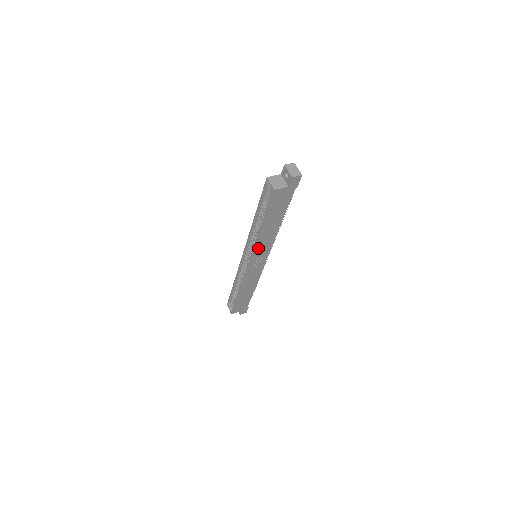
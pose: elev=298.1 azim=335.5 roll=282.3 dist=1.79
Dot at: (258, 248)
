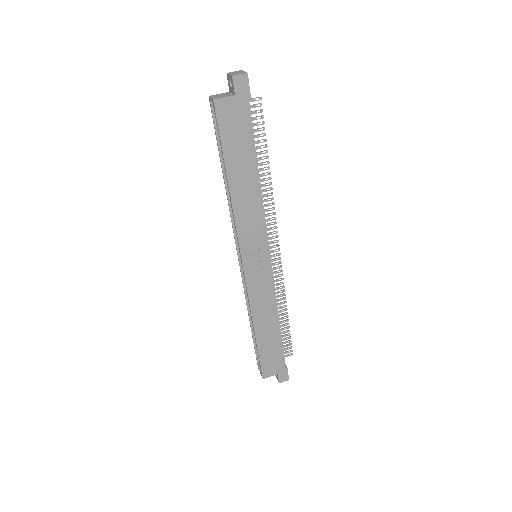
Dot at: (243, 228)
